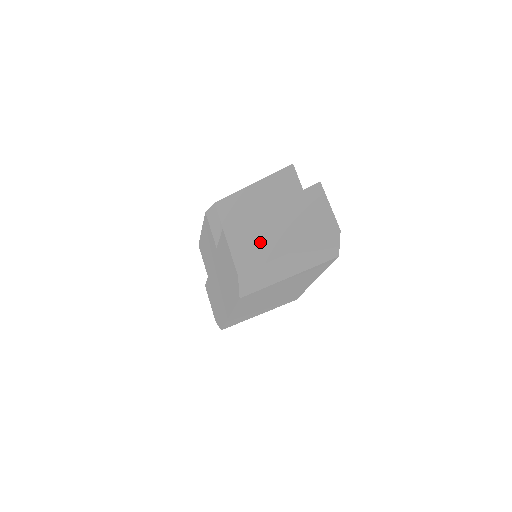
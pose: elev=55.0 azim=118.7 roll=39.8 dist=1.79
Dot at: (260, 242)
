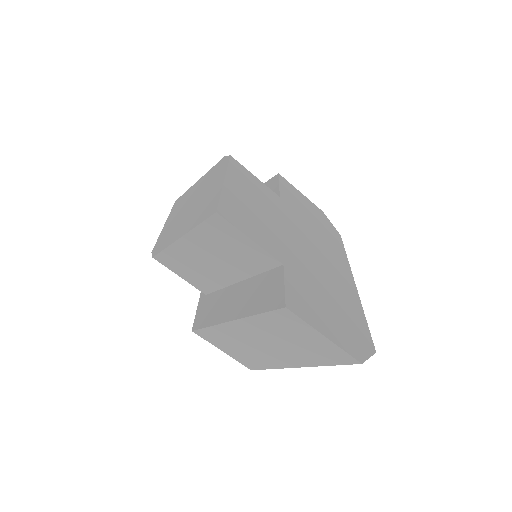
Dot at: (251, 352)
